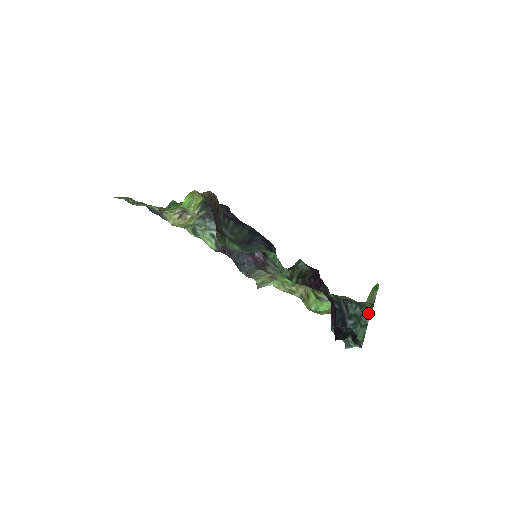
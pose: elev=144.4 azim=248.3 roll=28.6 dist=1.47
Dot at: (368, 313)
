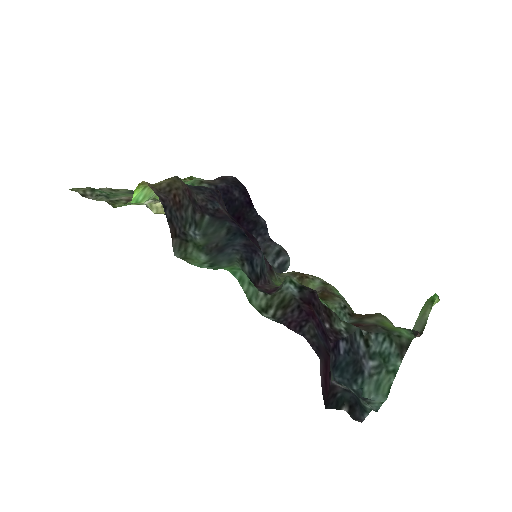
Dot at: (402, 351)
